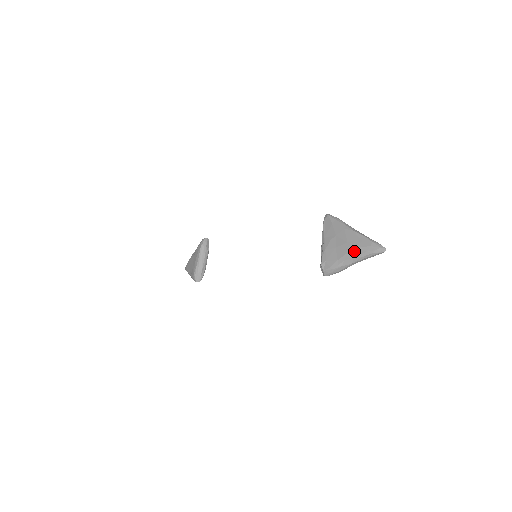
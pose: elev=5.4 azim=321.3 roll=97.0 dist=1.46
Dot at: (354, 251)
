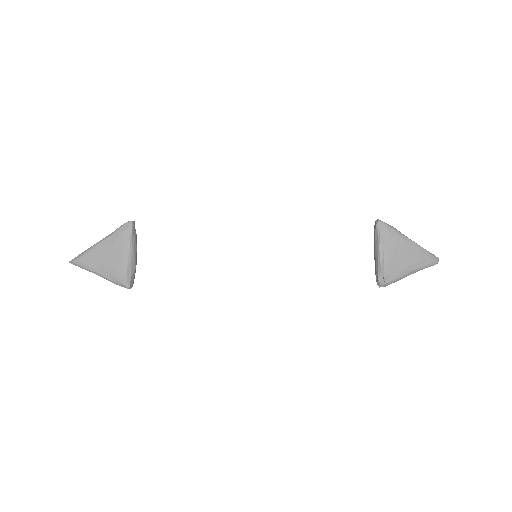
Dot at: (417, 264)
